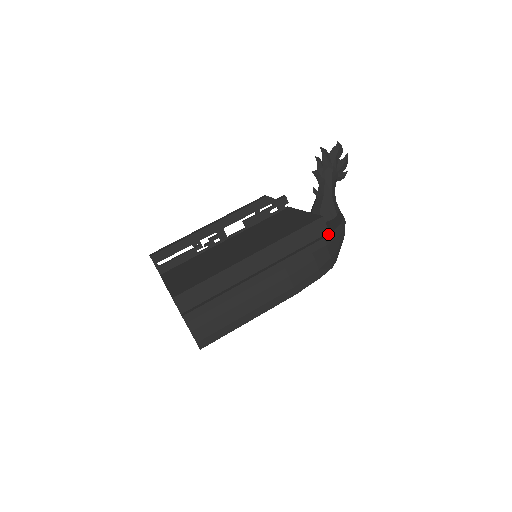
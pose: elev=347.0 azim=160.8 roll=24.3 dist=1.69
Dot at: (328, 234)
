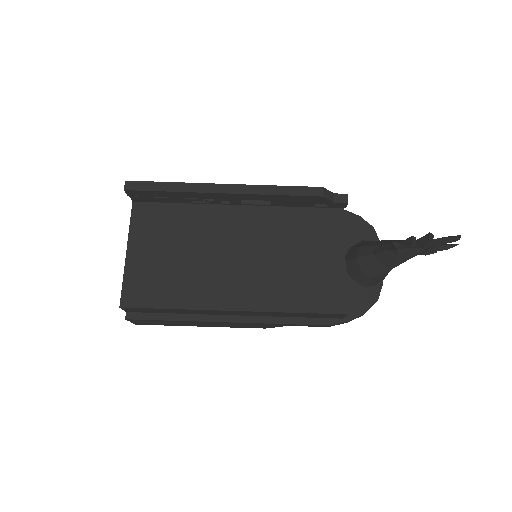
Dot at: (338, 323)
